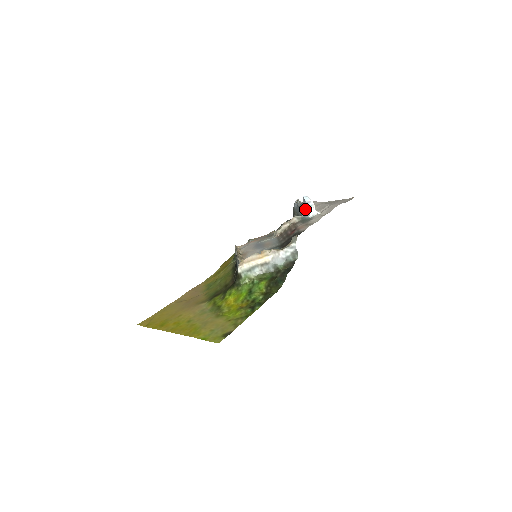
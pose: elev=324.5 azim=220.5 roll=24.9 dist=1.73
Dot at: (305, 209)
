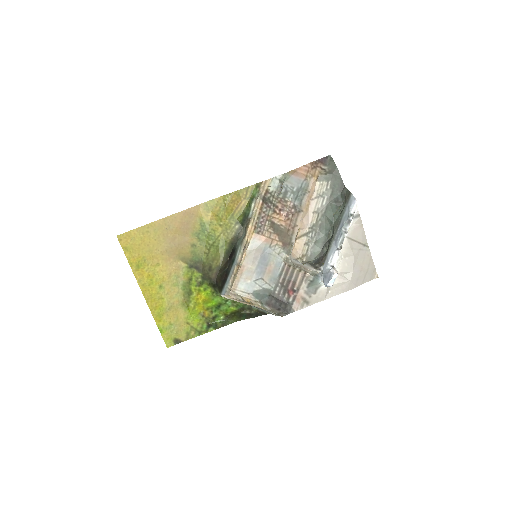
Dot at: (324, 279)
